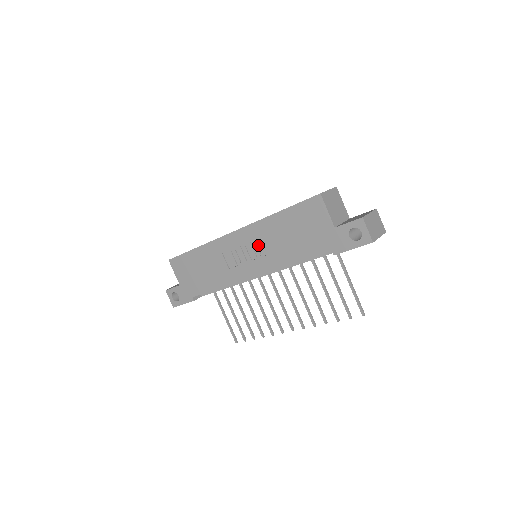
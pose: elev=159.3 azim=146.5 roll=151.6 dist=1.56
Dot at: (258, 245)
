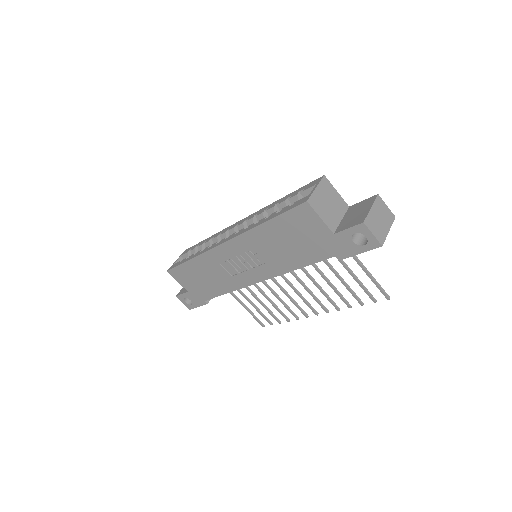
Dot at: (254, 254)
